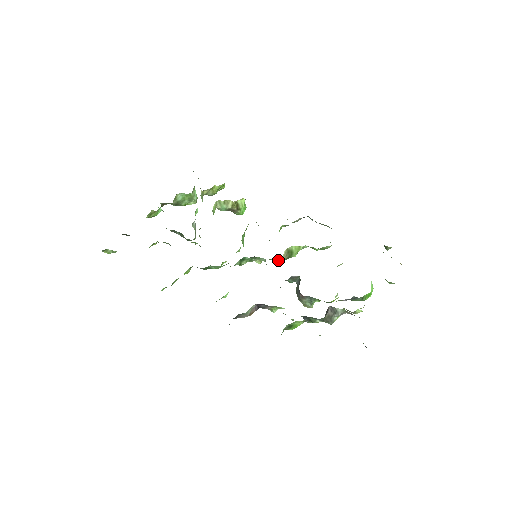
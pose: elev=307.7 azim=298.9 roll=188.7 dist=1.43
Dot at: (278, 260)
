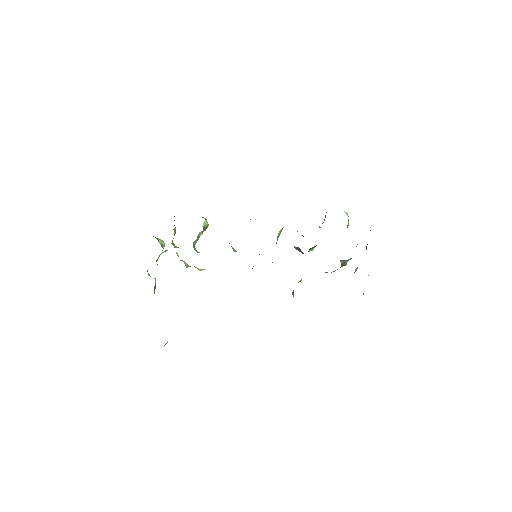
Dot at: occluded
